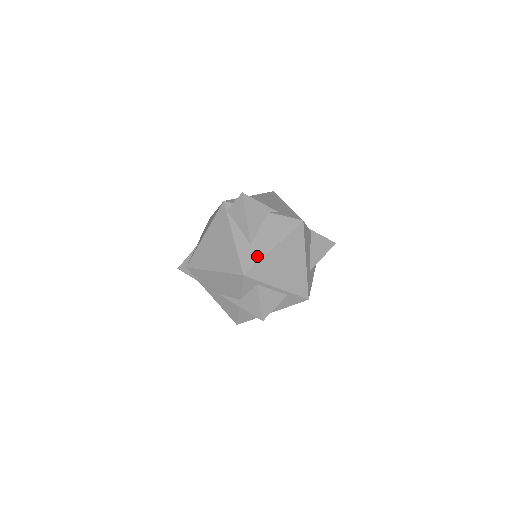
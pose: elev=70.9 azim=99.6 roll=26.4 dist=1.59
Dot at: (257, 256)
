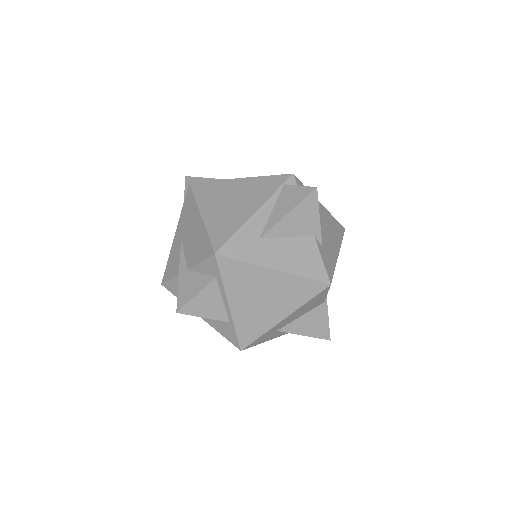
Dot at: (250, 255)
